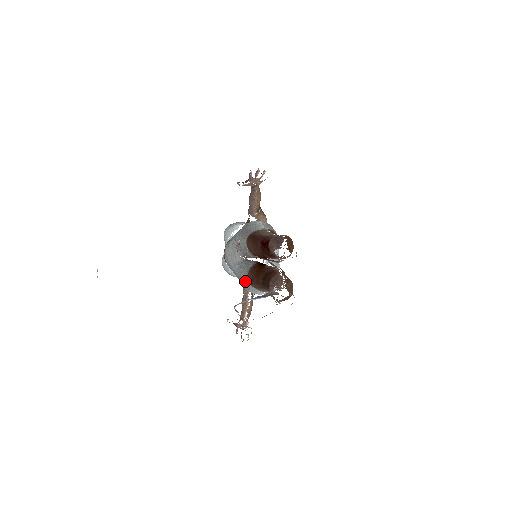
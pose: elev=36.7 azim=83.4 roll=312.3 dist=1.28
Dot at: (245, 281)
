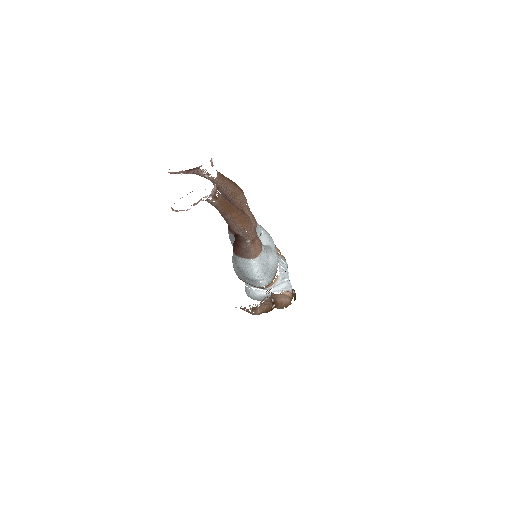
Dot at: (234, 258)
